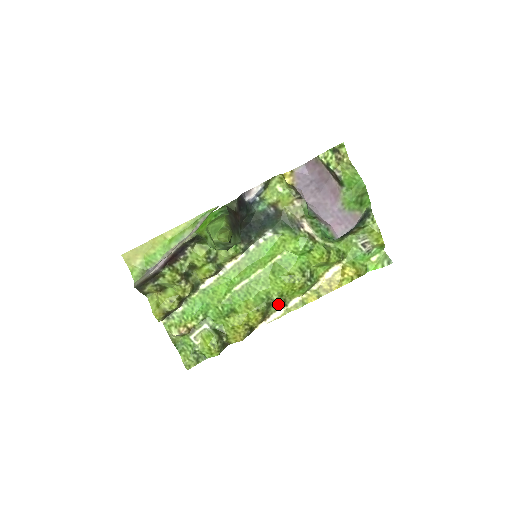
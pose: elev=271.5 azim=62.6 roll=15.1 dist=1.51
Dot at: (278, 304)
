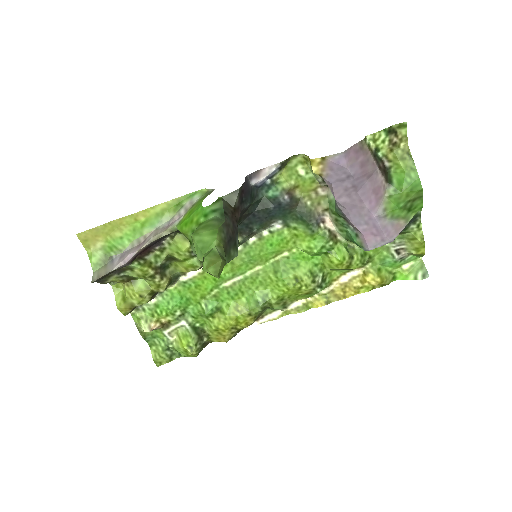
Dot at: (276, 307)
